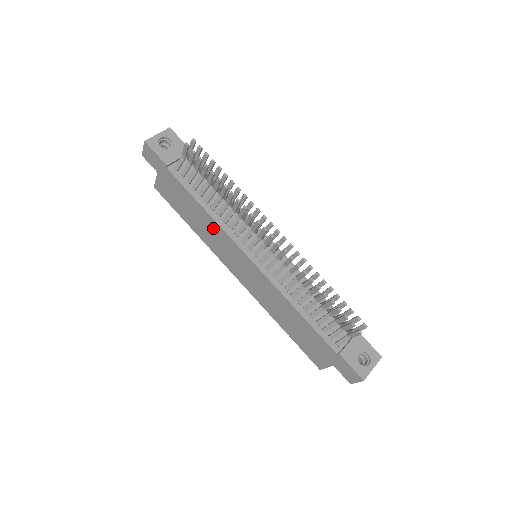
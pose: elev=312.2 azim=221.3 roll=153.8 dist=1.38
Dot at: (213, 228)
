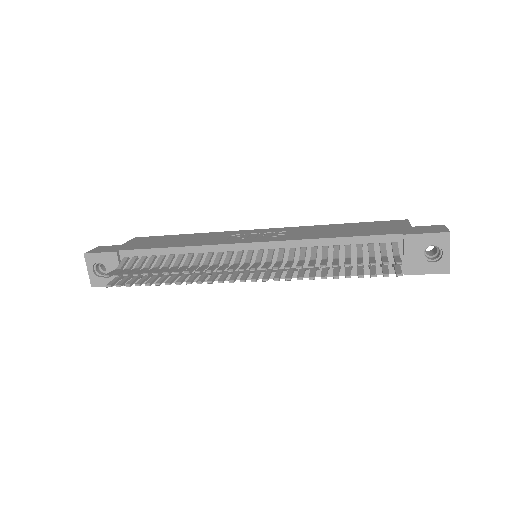
Dot at: occluded
